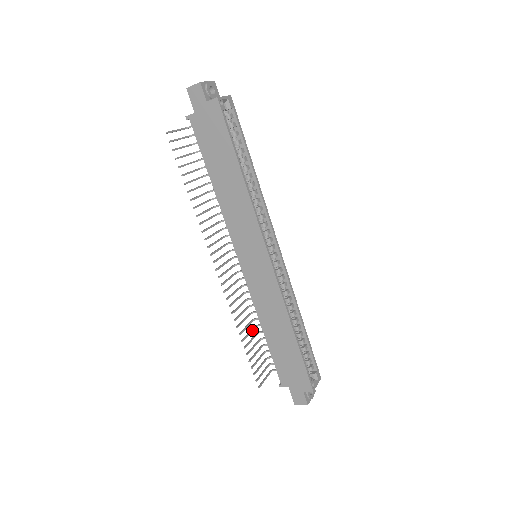
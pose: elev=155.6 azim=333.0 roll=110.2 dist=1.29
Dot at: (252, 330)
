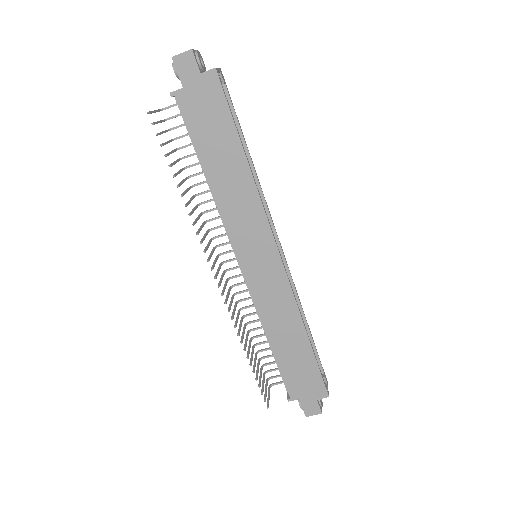
Dot at: (250, 344)
